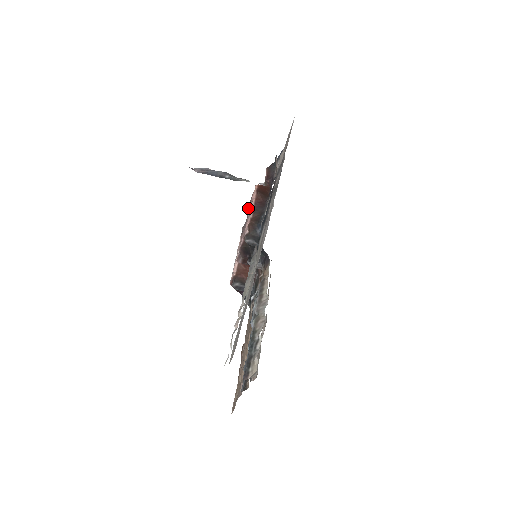
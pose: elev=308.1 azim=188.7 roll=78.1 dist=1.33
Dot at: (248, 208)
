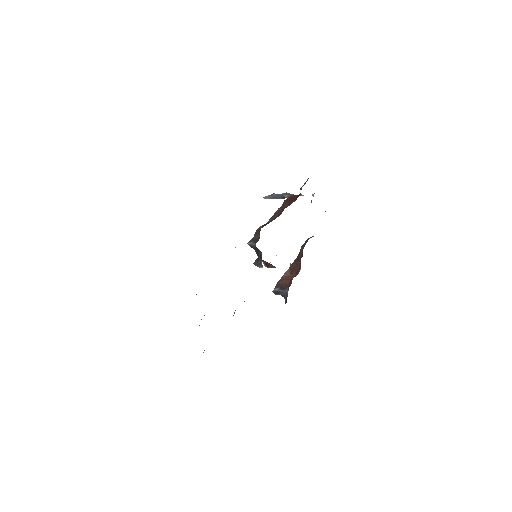
Dot at: occluded
